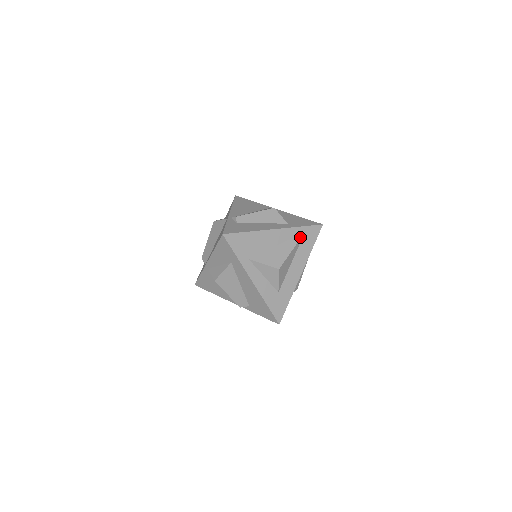
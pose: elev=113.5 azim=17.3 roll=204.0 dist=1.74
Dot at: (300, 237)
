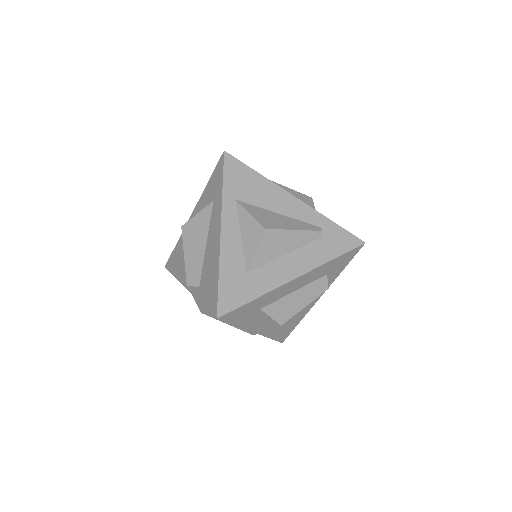
Dot at: (323, 232)
